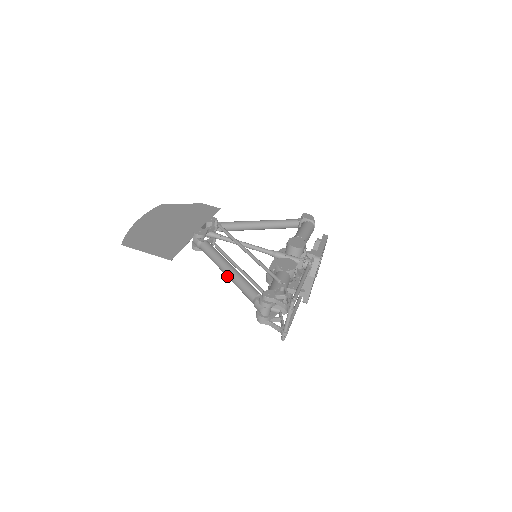
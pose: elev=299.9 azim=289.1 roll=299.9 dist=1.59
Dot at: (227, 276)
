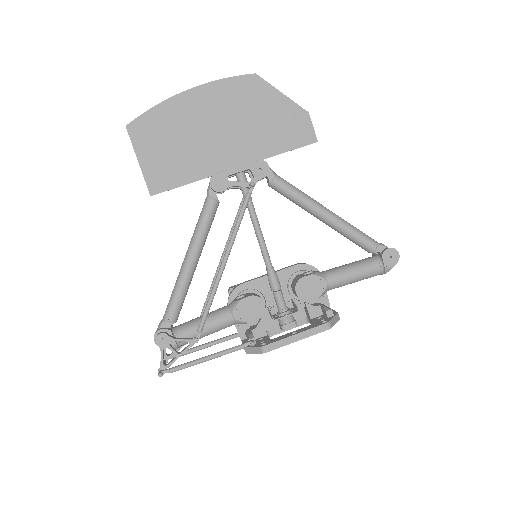
Dot at: (183, 264)
